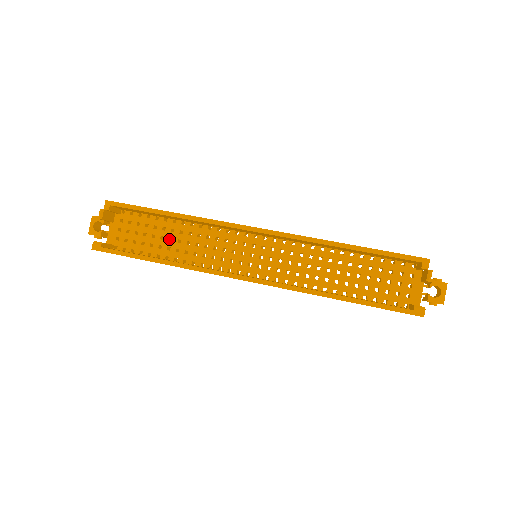
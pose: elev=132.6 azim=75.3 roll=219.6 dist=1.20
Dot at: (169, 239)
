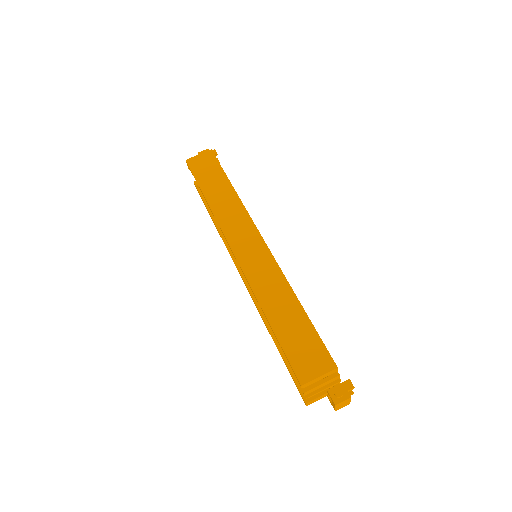
Dot at: occluded
